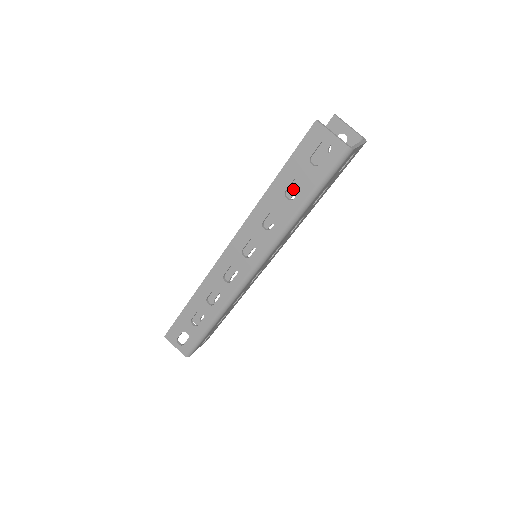
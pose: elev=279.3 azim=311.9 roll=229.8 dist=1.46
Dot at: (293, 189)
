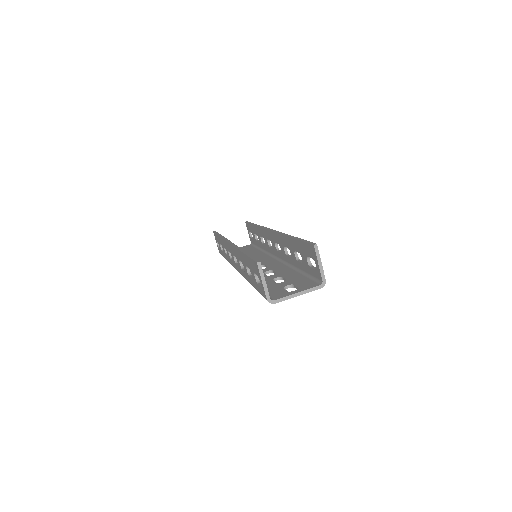
Dot at: (289, 246)
